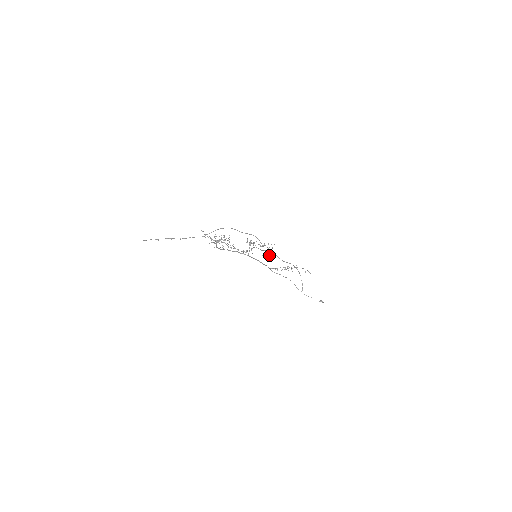
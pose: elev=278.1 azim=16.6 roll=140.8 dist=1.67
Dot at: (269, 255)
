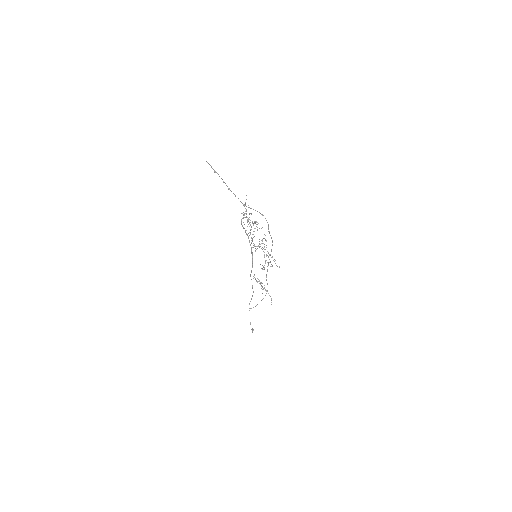
Dot at: occluded
